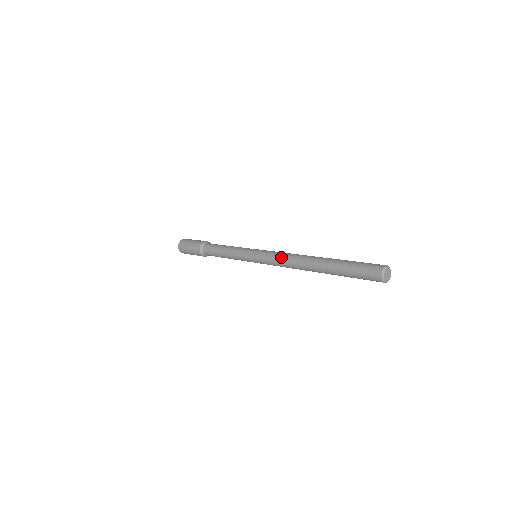
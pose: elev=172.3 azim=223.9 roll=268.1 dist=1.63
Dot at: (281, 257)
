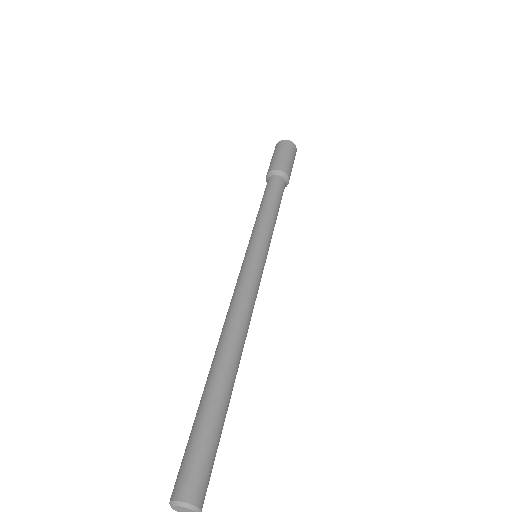
Dot at: (230, 302)
